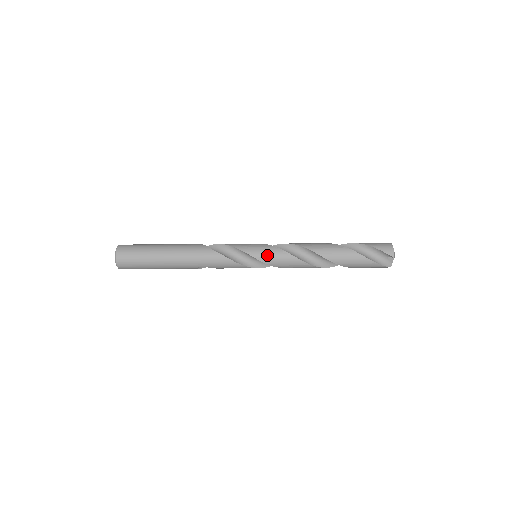
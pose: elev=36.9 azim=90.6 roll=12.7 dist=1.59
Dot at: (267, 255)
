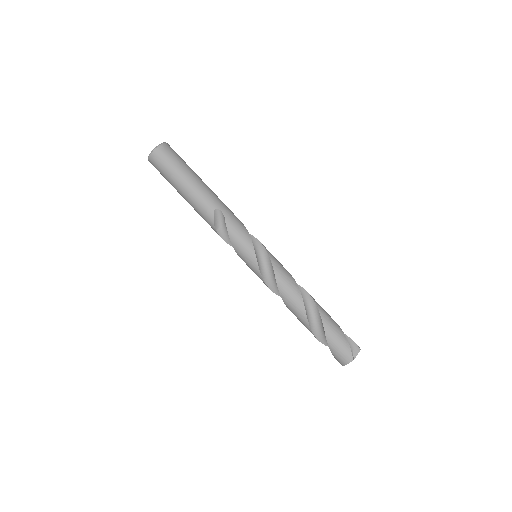
Dot at: occluded
